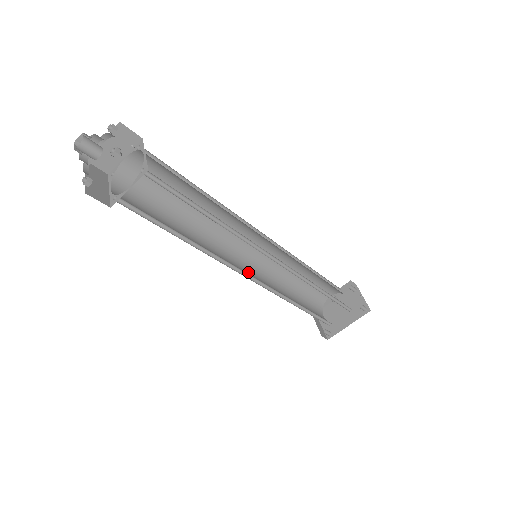
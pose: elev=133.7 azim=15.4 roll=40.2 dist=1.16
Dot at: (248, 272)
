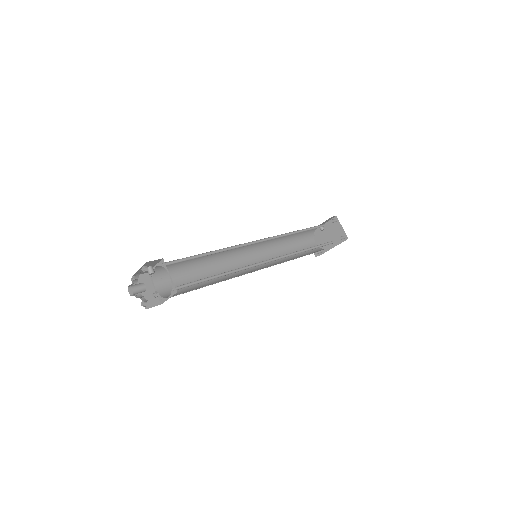
Dot at: (253, 261)
